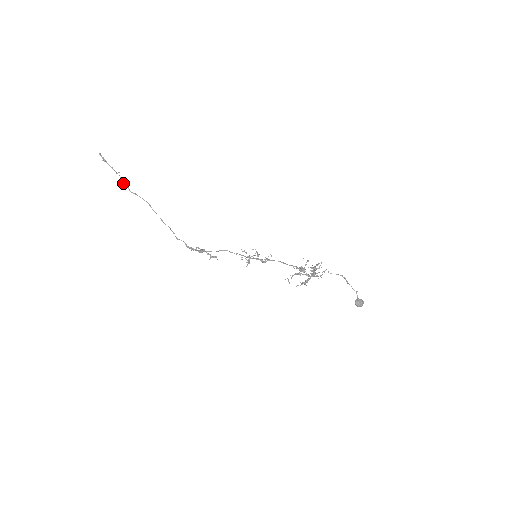
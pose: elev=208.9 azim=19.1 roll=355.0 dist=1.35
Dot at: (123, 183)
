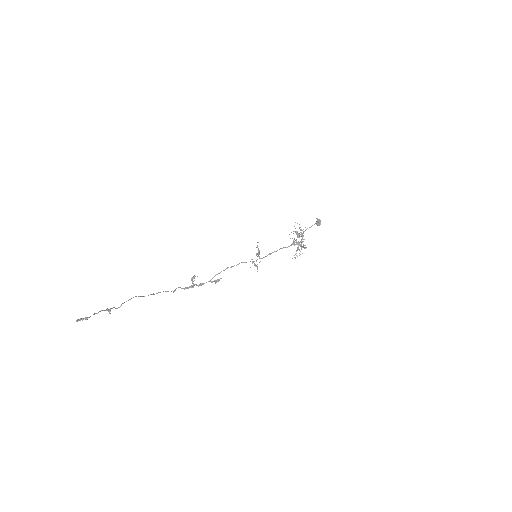
Dot at: (110, 311)
